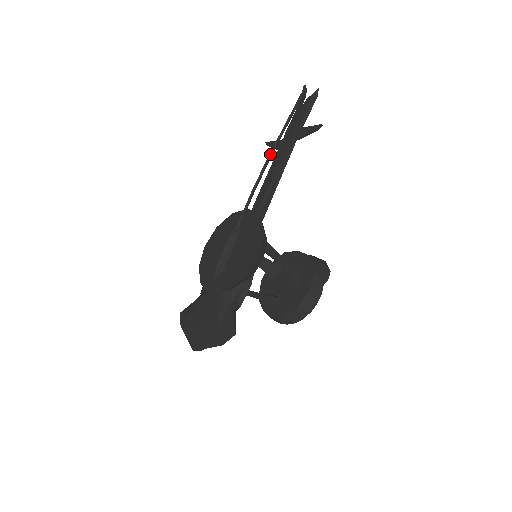
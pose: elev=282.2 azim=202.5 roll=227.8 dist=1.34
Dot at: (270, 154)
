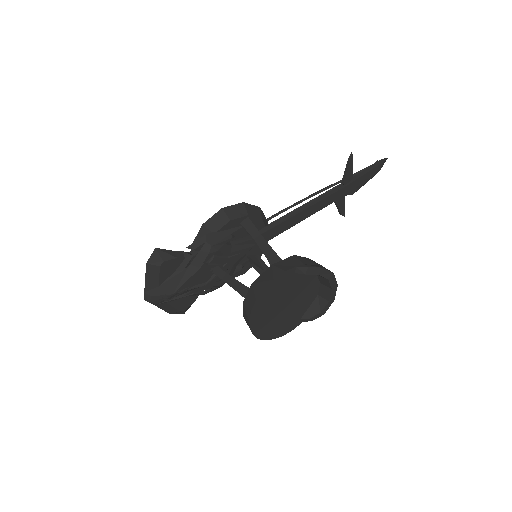
Dot at: (313, 194)
